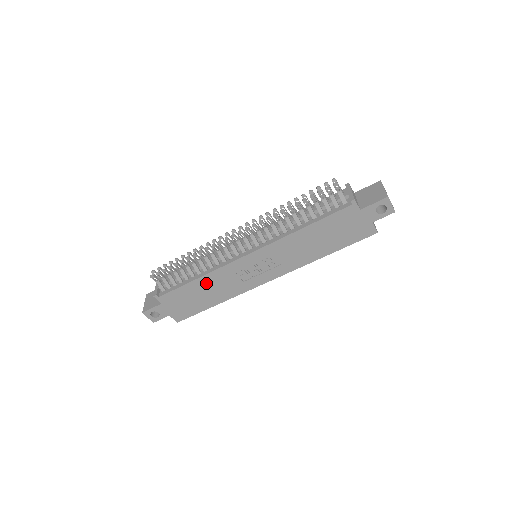
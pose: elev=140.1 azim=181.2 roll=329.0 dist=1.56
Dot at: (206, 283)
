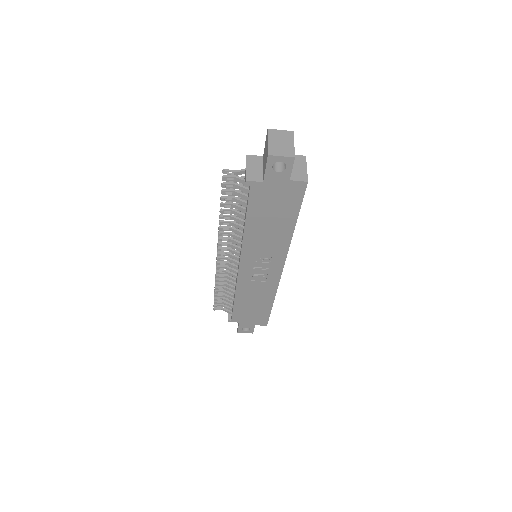
Dot at: (244, 297)
